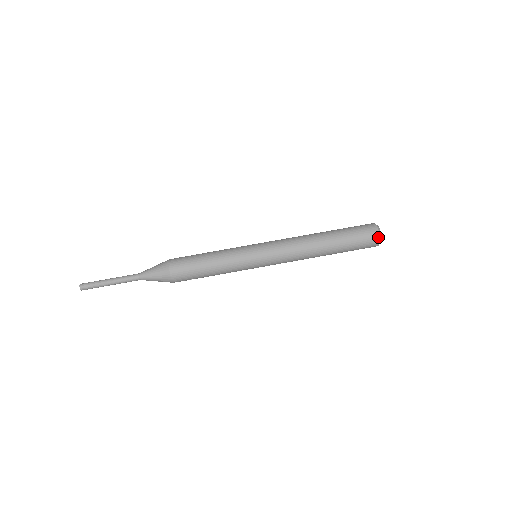
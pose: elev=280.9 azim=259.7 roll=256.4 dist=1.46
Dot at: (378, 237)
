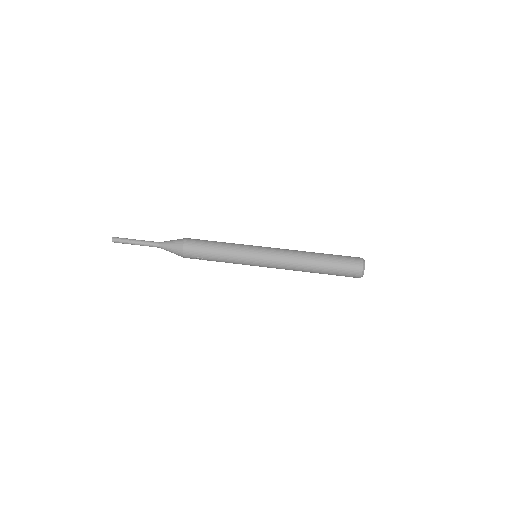
Dot at: (362, 266)
